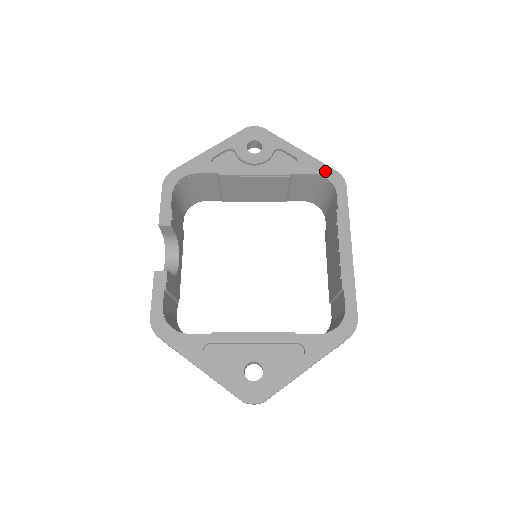
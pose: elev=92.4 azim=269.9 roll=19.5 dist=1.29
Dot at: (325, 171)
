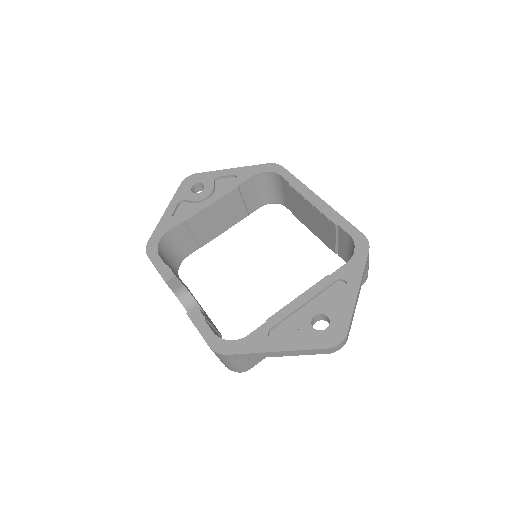
Dot at: (260, 168)
